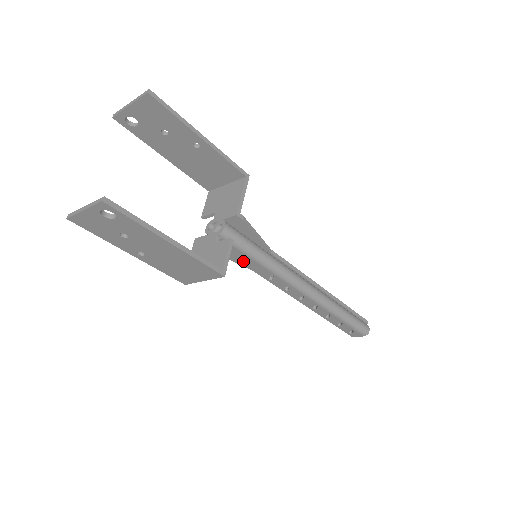
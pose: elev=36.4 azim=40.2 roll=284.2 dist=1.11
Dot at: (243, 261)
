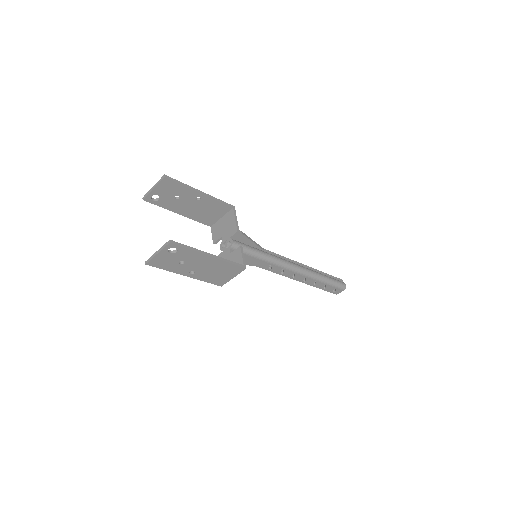
Dot at: (249, 262)
